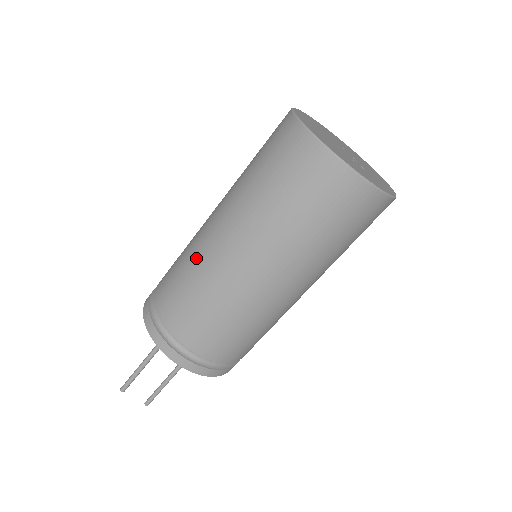
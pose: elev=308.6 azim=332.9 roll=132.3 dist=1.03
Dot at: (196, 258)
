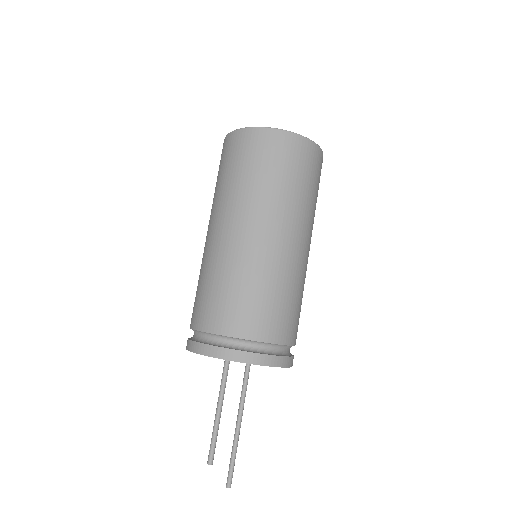
Dot at: (224, 264)
